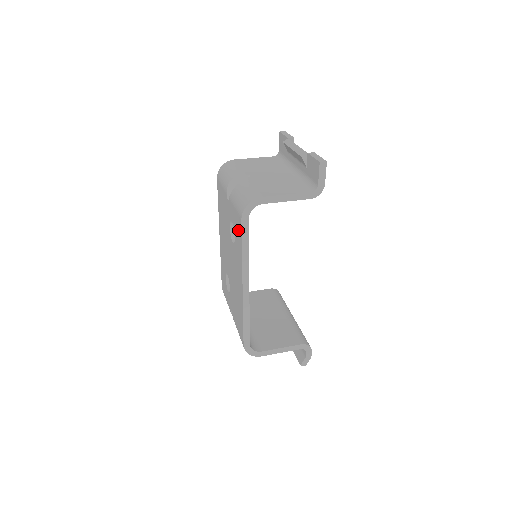
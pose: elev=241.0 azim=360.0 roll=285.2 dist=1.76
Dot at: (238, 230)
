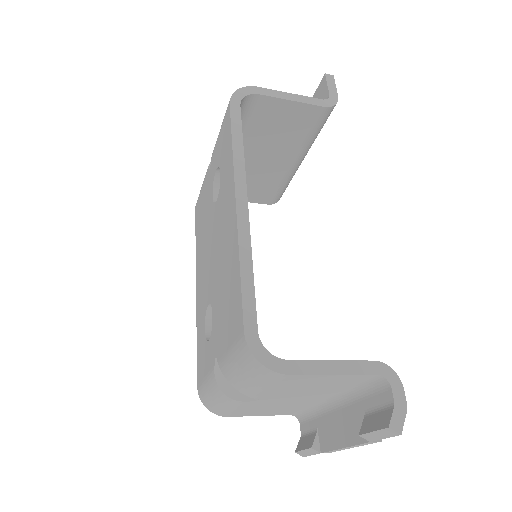
Dot at: (225, 138)
